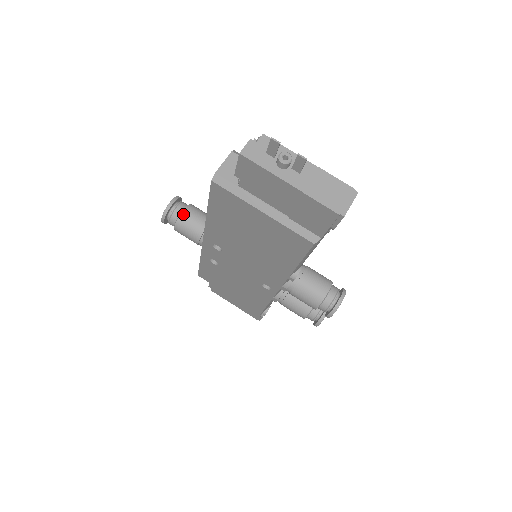
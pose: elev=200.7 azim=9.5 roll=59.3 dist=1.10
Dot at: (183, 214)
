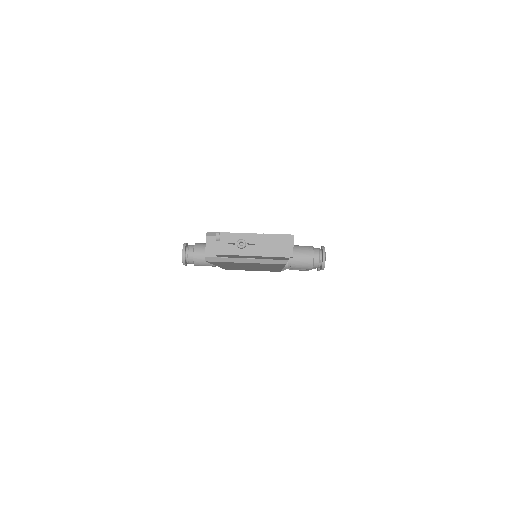
Dot at: (195, 256)
